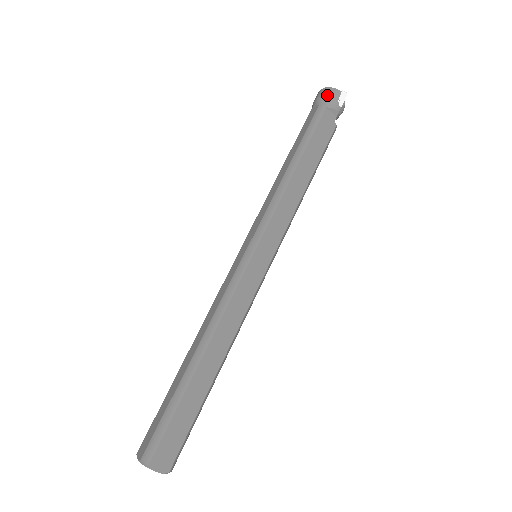
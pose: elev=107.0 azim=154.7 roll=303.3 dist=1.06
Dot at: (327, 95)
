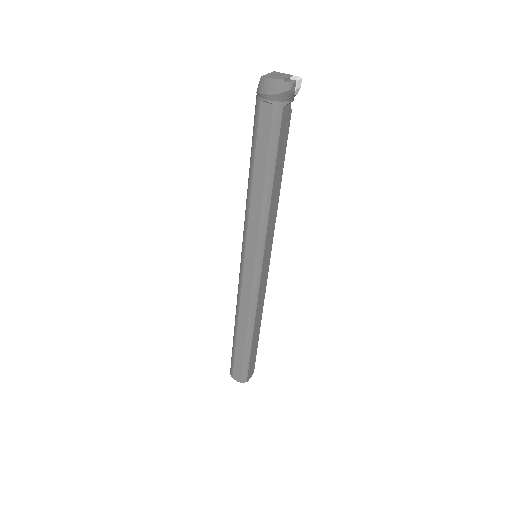
Dot at: (282, 94)
